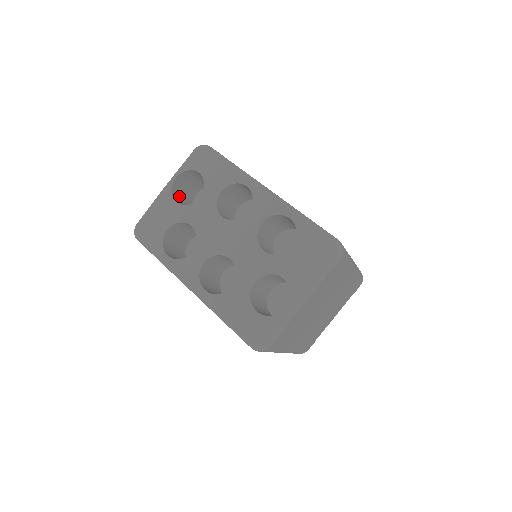
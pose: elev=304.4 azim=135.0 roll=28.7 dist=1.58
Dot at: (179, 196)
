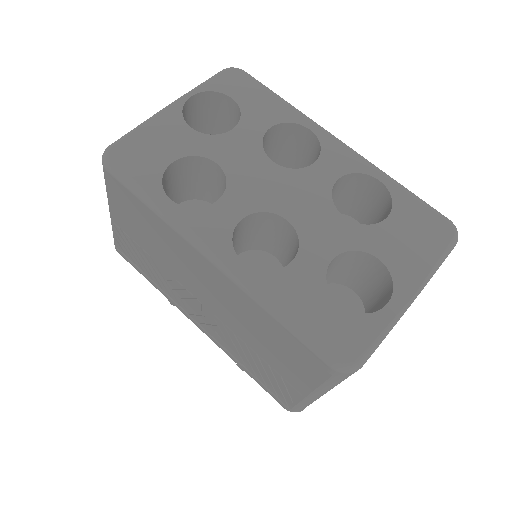
Dot at: occluded
